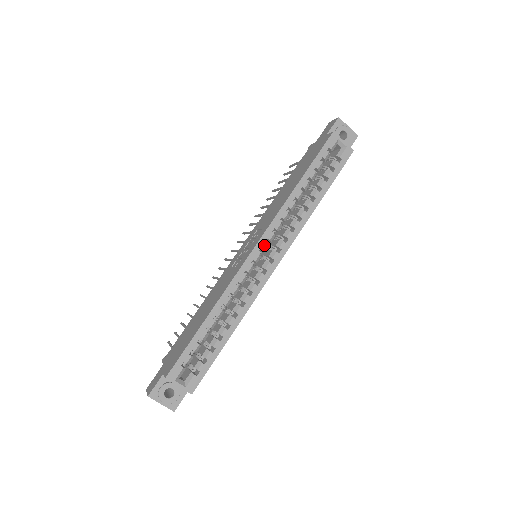
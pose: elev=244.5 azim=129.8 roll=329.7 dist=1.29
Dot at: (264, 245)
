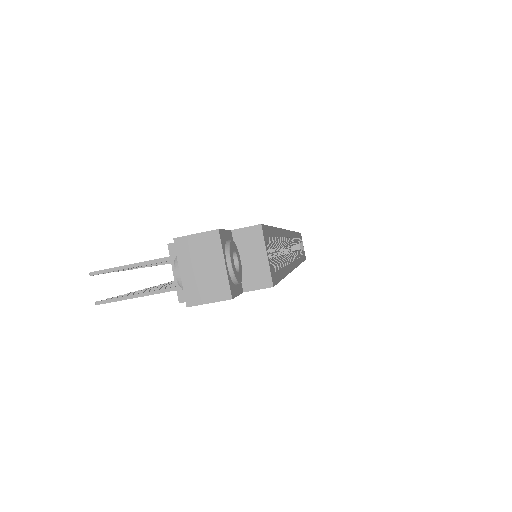
Dot at: (292, 239)
